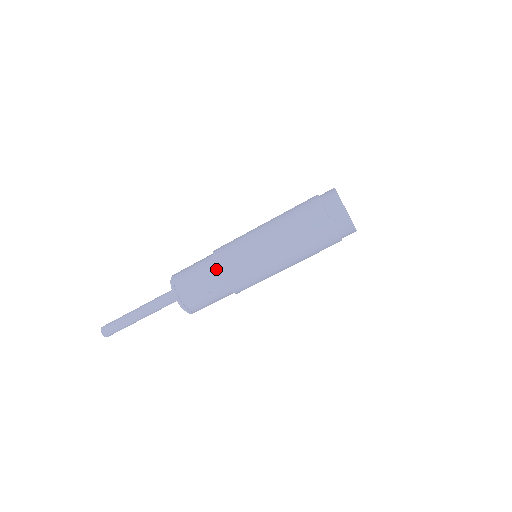
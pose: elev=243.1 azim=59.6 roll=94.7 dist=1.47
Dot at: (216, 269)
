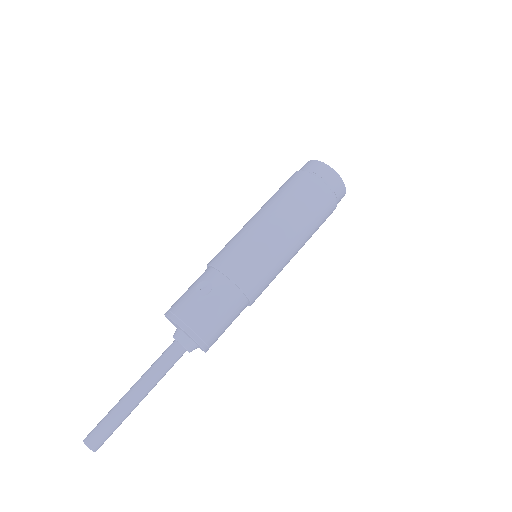
Dot at: (207, 265)
